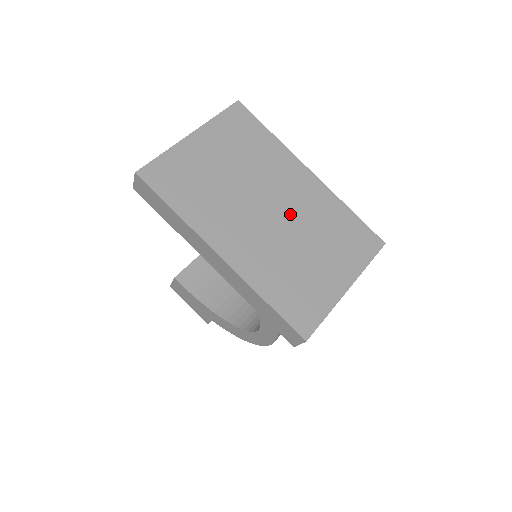
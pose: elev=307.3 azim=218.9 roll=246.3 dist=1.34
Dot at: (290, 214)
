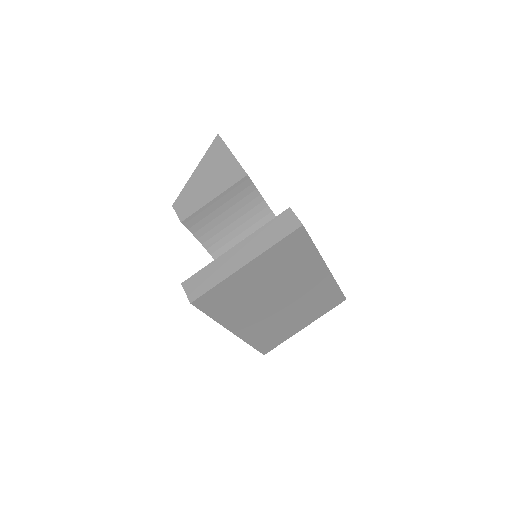
Dot at: (294, 299)
